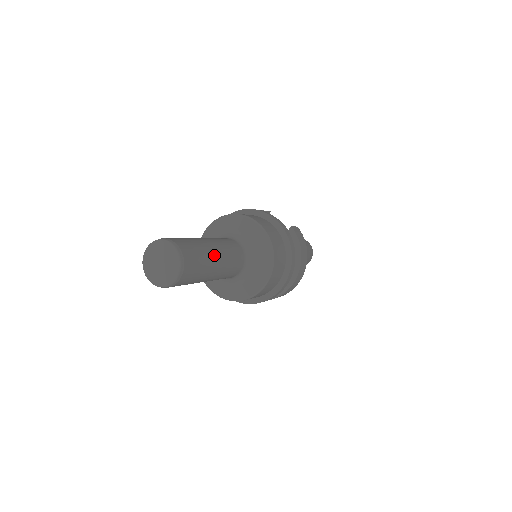
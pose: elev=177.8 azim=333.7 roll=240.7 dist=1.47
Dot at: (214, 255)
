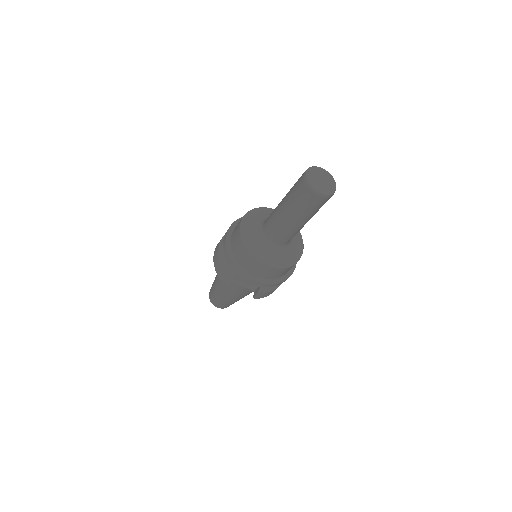
Dot at: occluded
